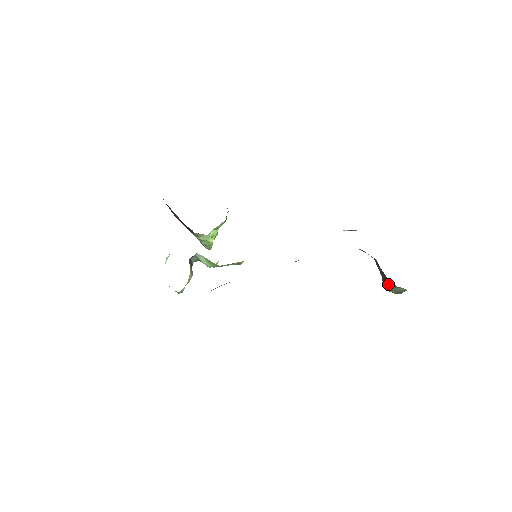
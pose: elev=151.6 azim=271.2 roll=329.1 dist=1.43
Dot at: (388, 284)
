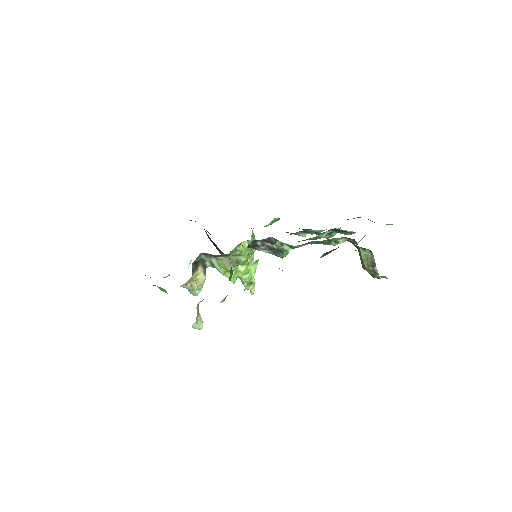
Dot at: (360, 256)
